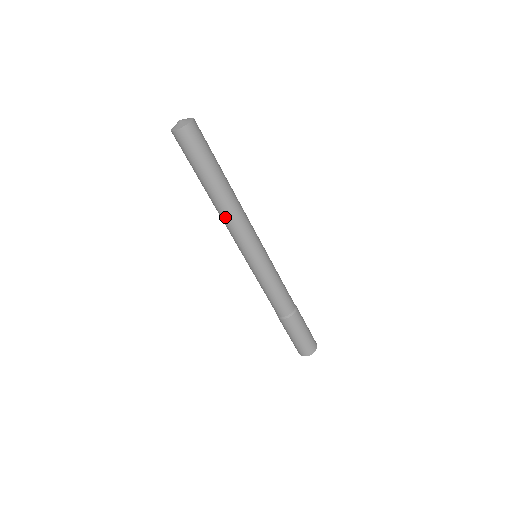
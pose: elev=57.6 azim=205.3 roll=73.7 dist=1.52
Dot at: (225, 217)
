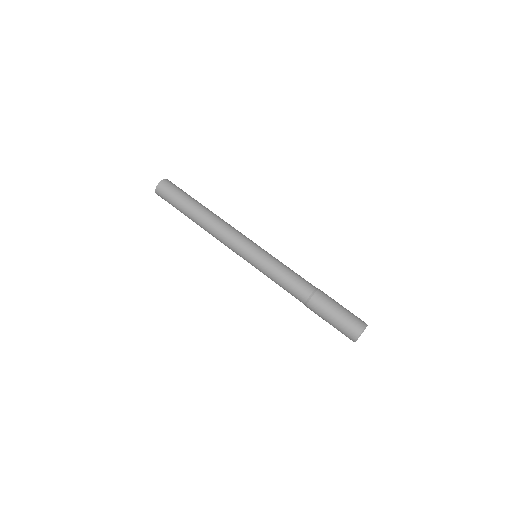
Dot at: (212, 230)
